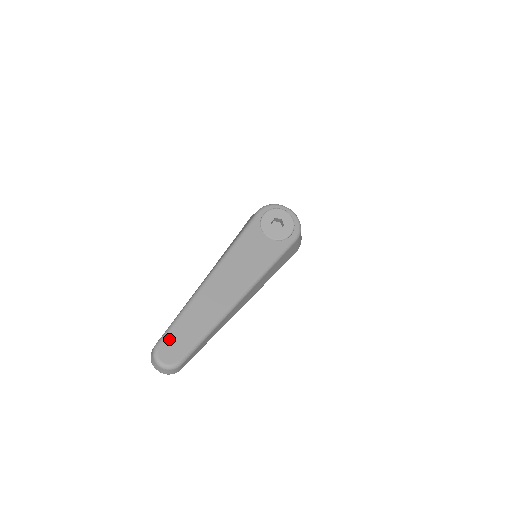
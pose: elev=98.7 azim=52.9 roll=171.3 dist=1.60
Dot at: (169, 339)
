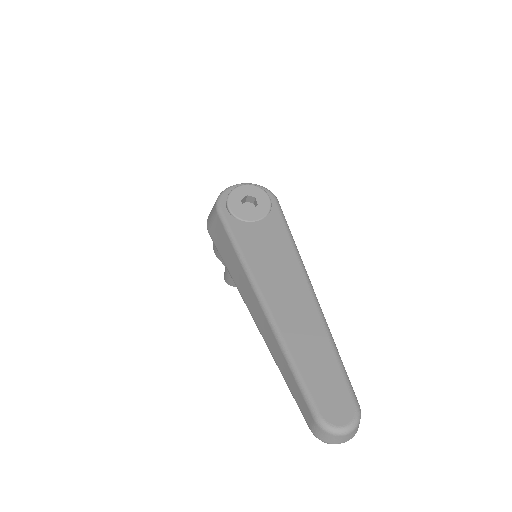
Dot at: (318, 398)
